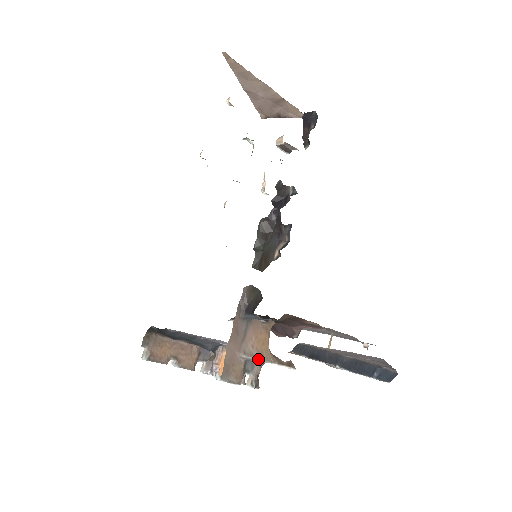
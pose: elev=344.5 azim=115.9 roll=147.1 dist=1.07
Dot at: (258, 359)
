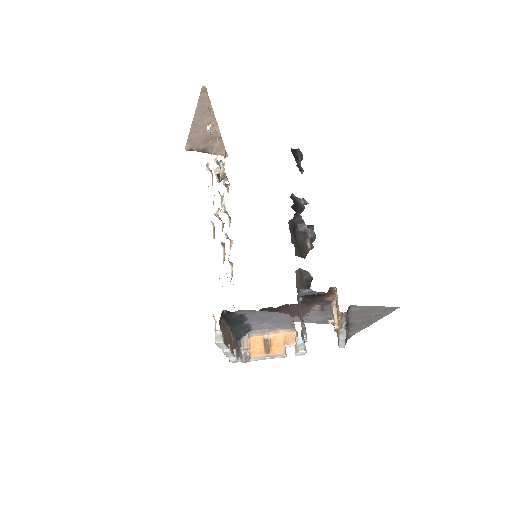
Dot at: (304, 329)
